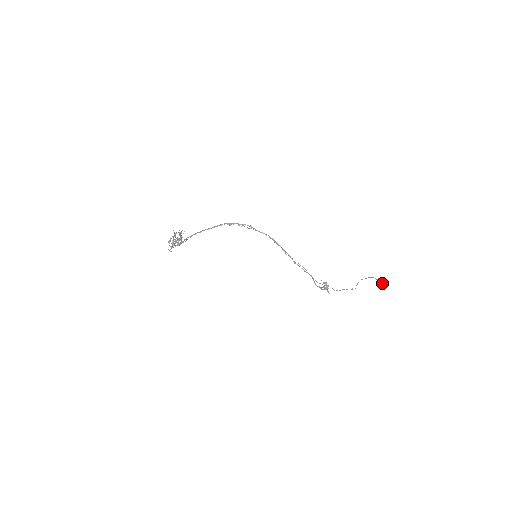
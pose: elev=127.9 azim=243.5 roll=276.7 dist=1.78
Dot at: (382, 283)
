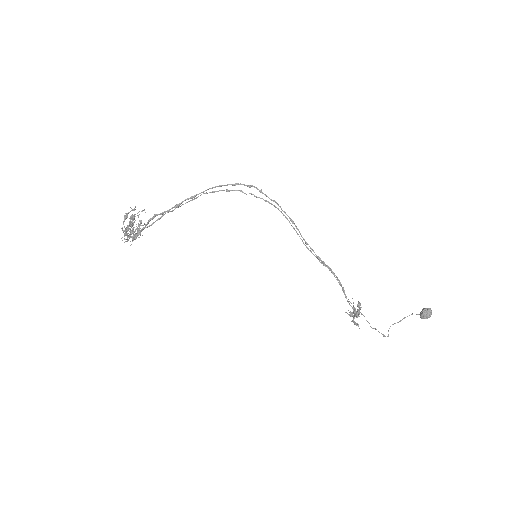
Dot at: (430, 314)
